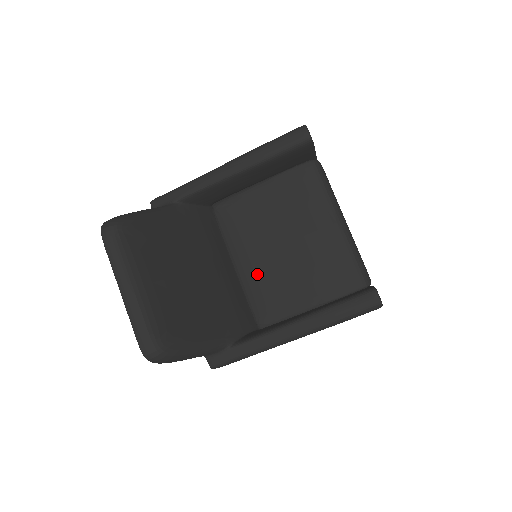
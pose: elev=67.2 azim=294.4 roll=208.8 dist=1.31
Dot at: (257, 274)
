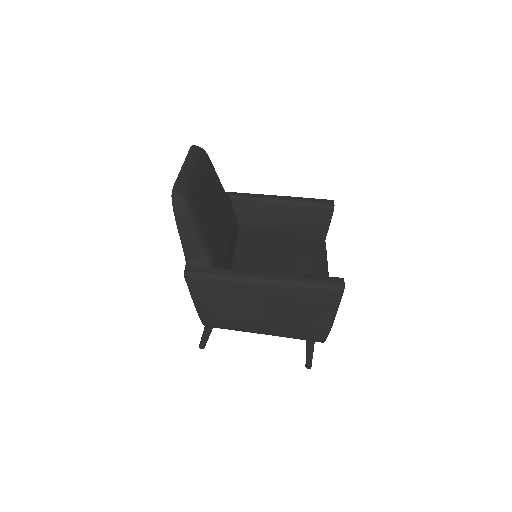
Dot at: (249, 267)
